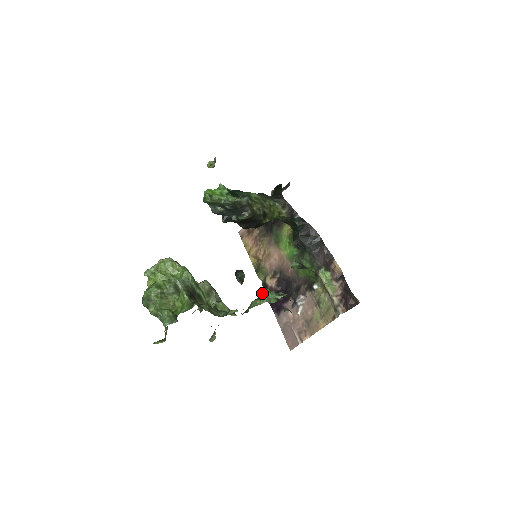
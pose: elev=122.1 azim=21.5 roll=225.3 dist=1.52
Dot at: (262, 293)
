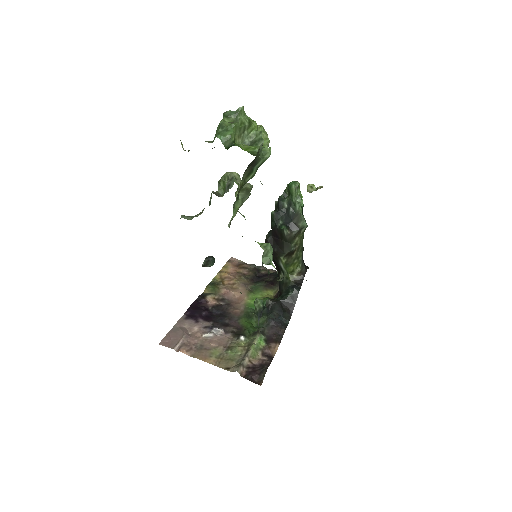
Dot at: (270, 244)
